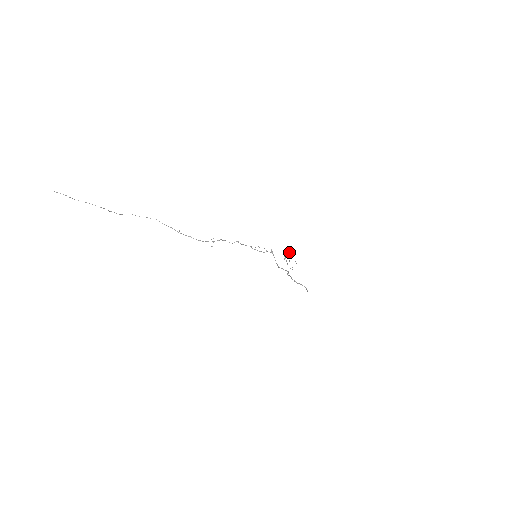
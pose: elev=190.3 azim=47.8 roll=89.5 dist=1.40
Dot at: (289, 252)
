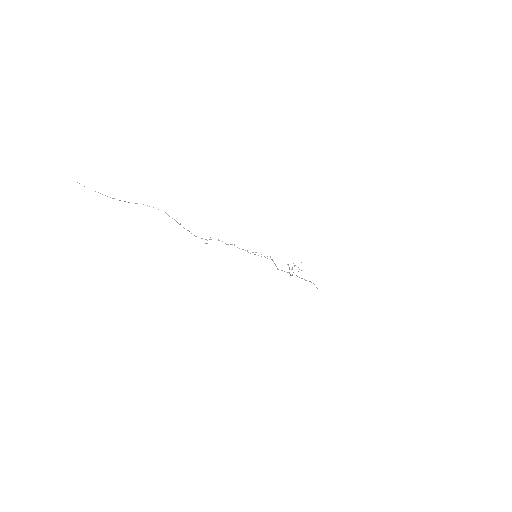
Dot at: occluded
